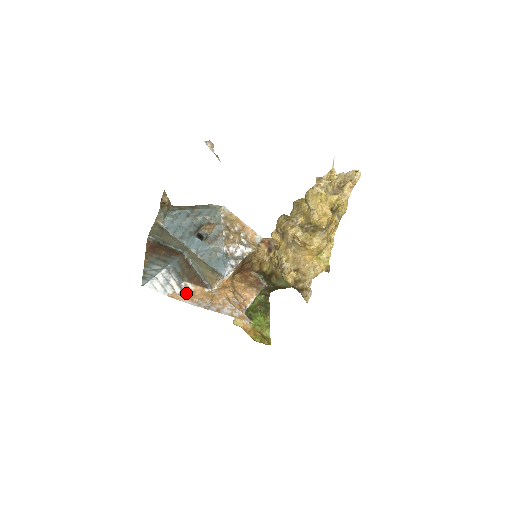
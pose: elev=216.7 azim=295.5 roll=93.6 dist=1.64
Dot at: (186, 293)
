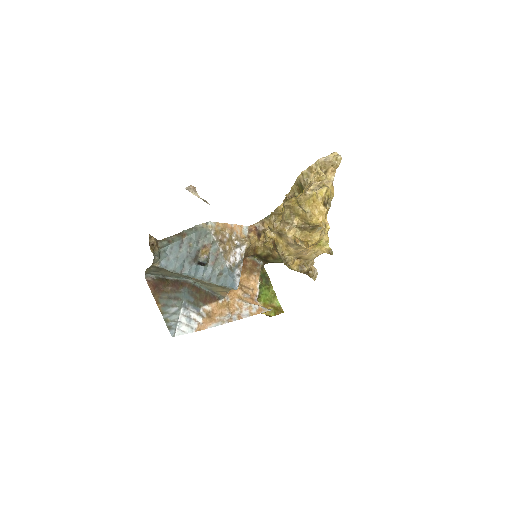
Dot at: (207, 317)
